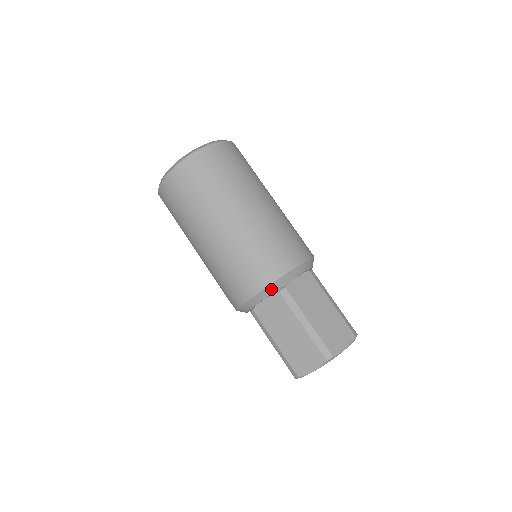
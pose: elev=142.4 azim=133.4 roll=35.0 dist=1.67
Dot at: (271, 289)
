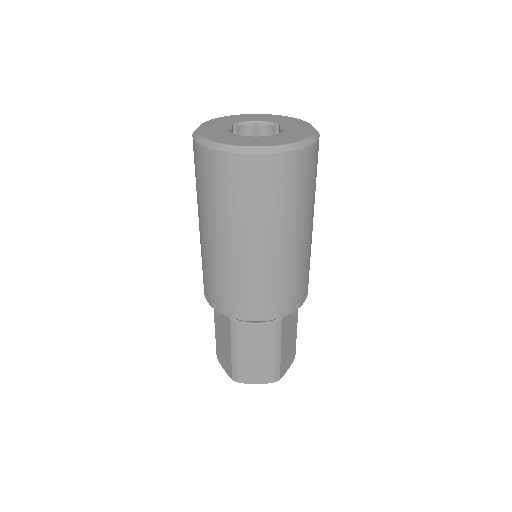
Dot at: occluded
